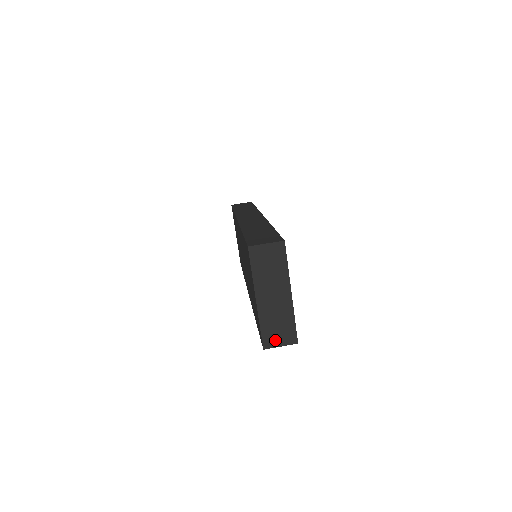
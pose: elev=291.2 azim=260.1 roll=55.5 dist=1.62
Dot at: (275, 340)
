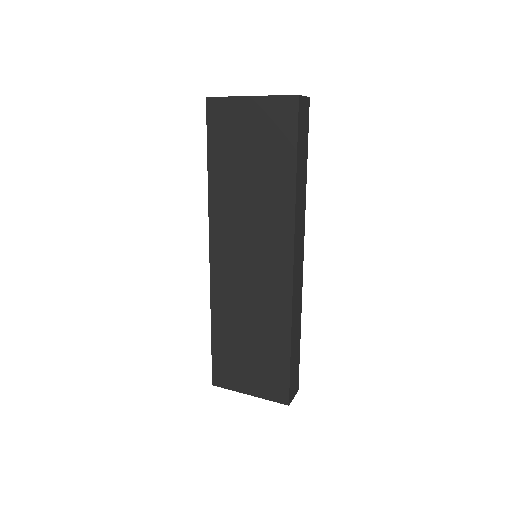
Dot at: occluded
